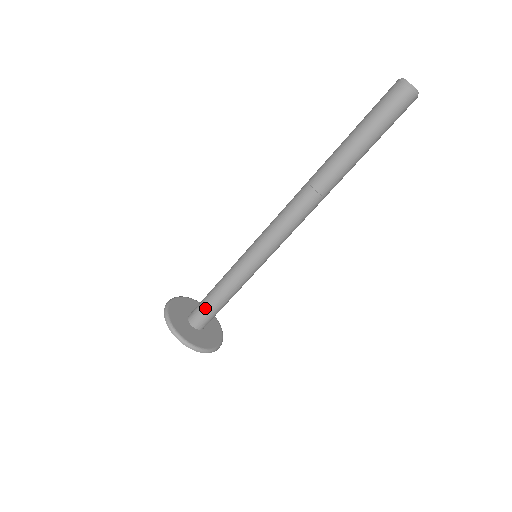
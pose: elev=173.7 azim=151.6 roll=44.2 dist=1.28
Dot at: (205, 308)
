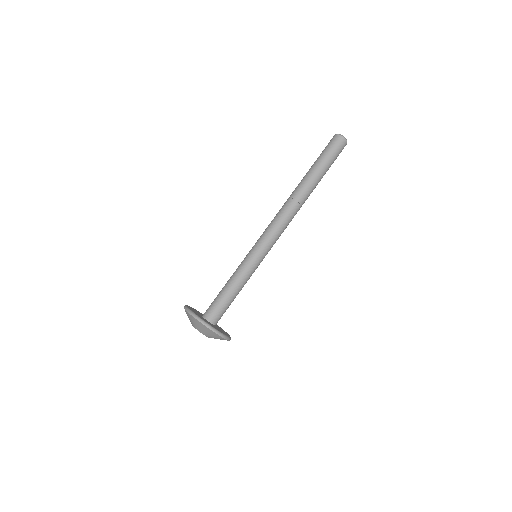
Dot at: (223, 305)
